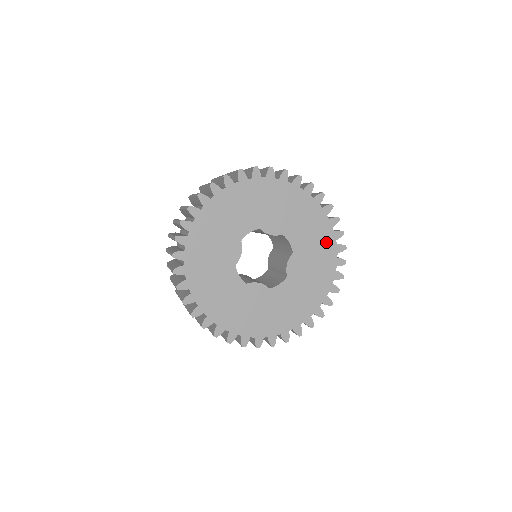
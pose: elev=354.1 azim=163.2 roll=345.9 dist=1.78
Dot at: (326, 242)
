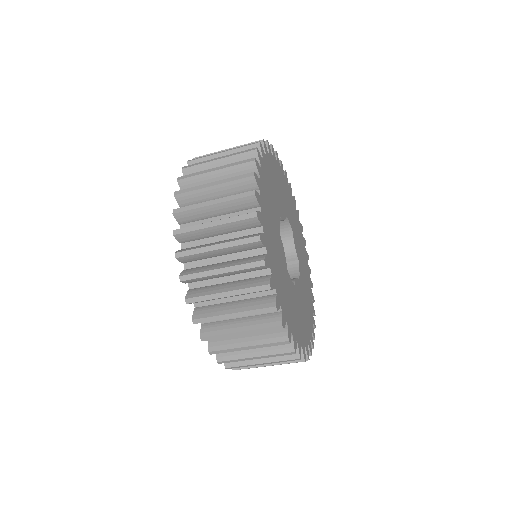
Dot at: (295, 211)
